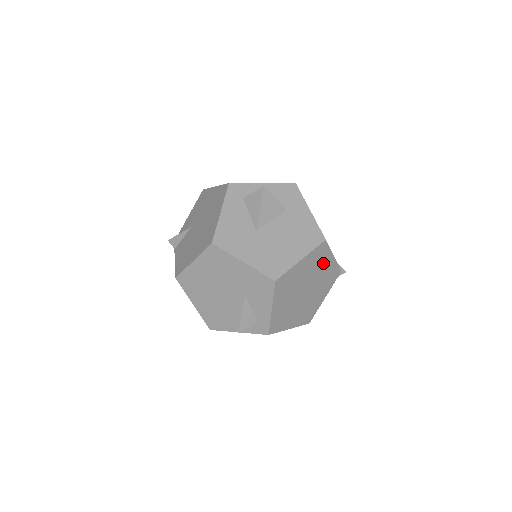
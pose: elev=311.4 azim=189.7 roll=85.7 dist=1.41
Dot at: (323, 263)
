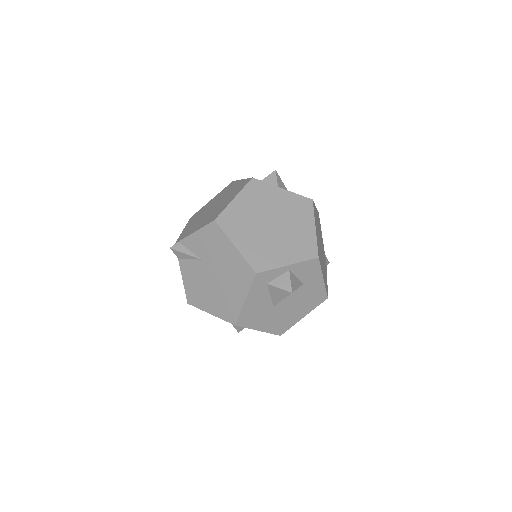
Dot at: occluded
